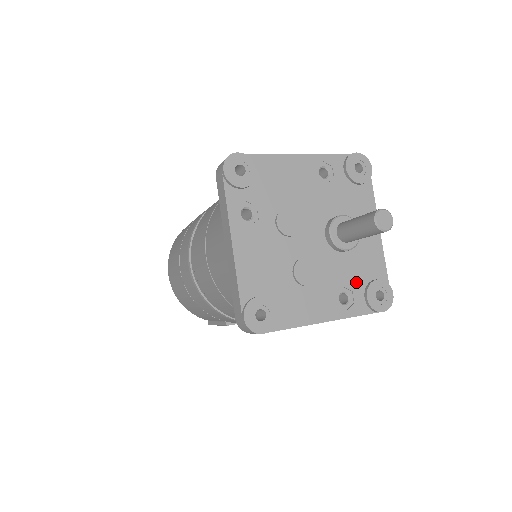
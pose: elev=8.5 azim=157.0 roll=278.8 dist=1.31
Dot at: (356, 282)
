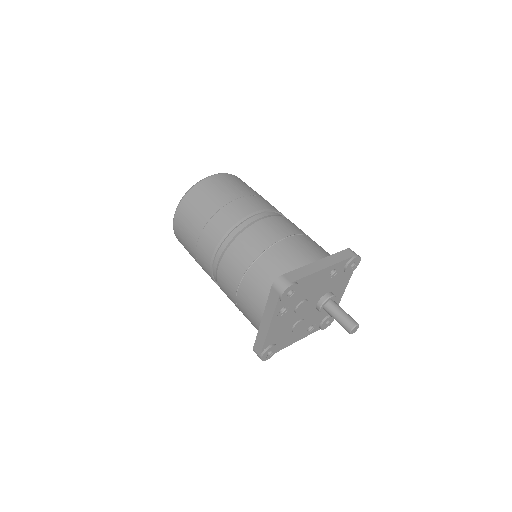
Dot at: (320, 319)
